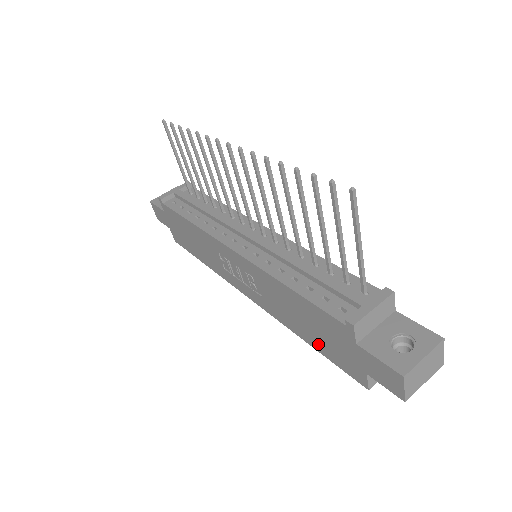
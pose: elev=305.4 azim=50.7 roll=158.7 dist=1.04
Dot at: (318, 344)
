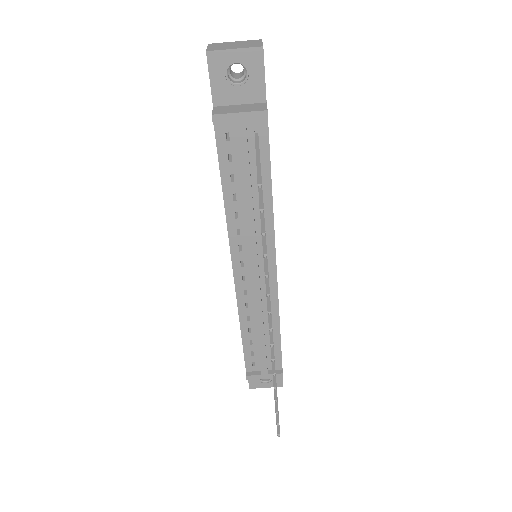
Dot at: occluded
